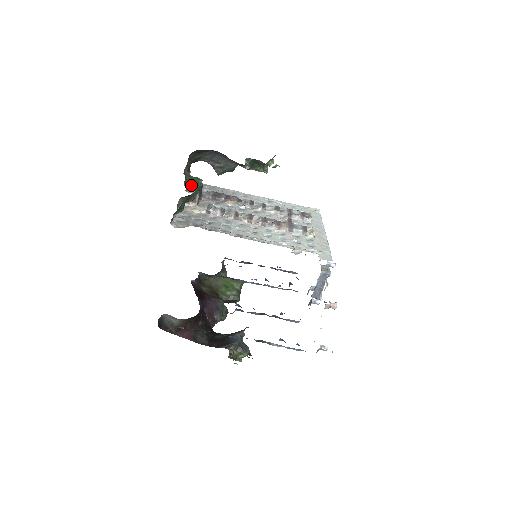
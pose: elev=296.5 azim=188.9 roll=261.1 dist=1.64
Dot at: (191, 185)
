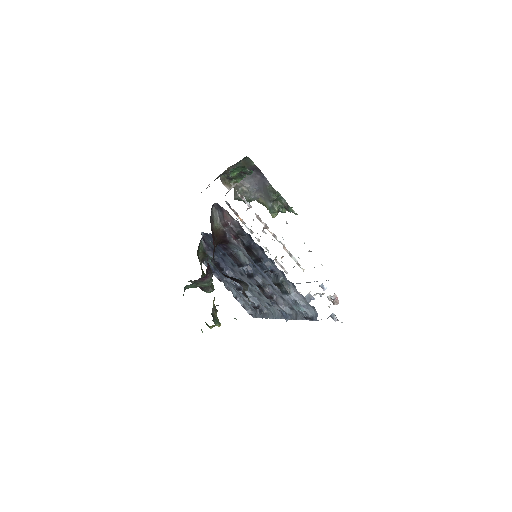
Dot at: occluded
